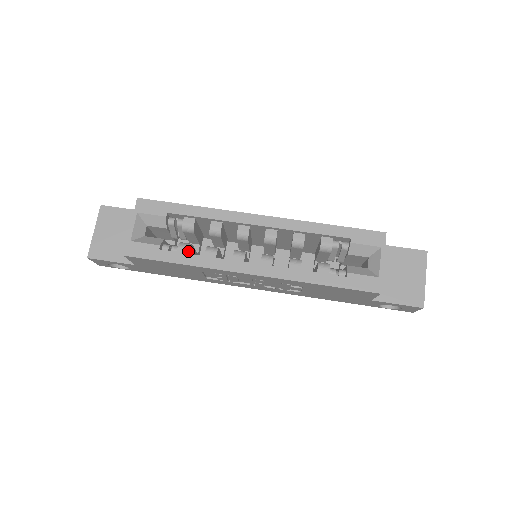
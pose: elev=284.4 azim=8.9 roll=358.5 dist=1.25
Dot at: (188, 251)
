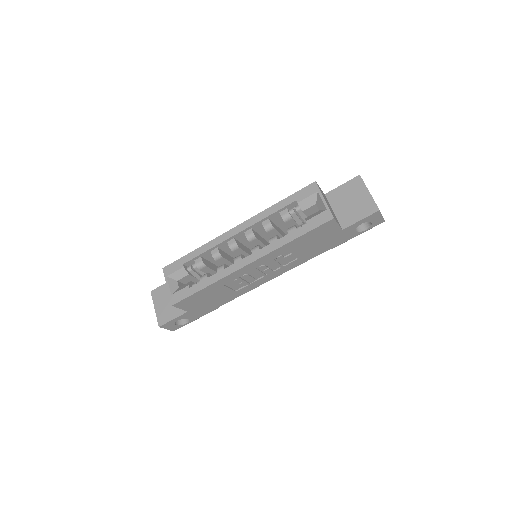
Dot at: (207, 278)
